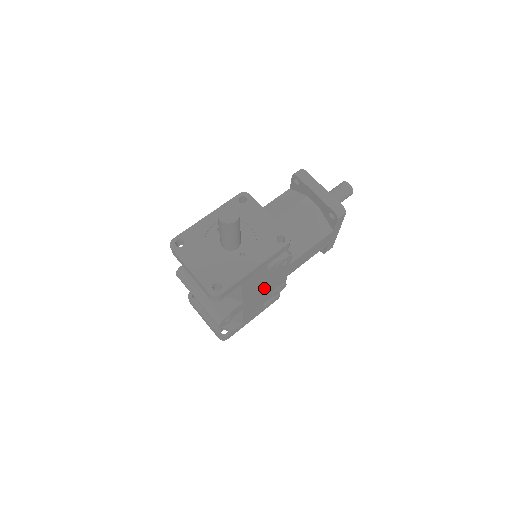
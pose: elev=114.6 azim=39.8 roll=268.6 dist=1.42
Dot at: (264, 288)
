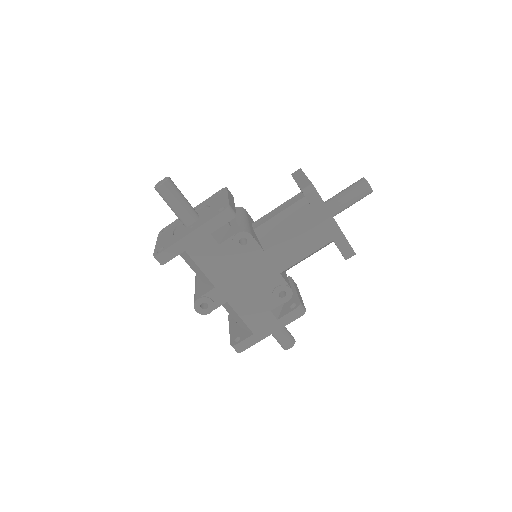
Dot at: (243, 278)
